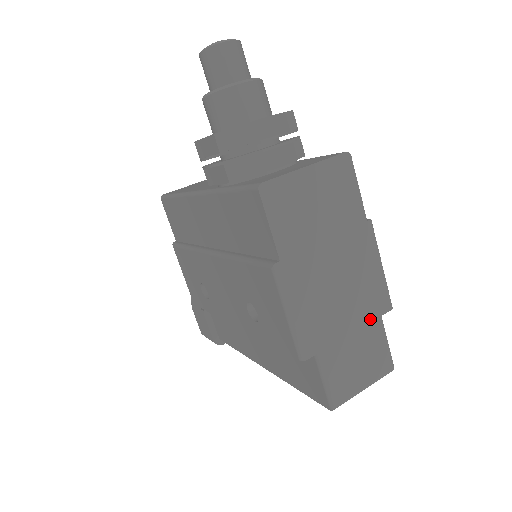
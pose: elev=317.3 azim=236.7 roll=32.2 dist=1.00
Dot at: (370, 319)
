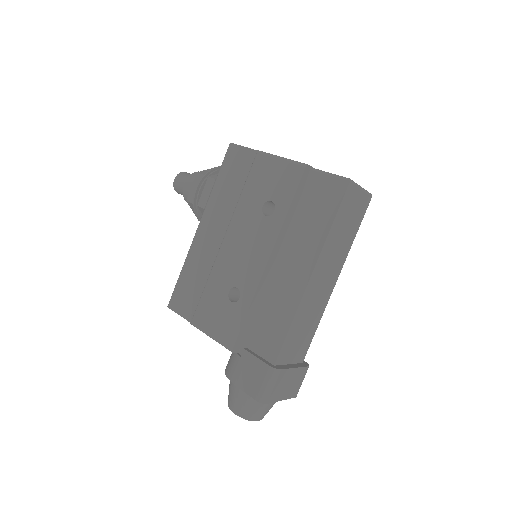
Dot at: occluded
